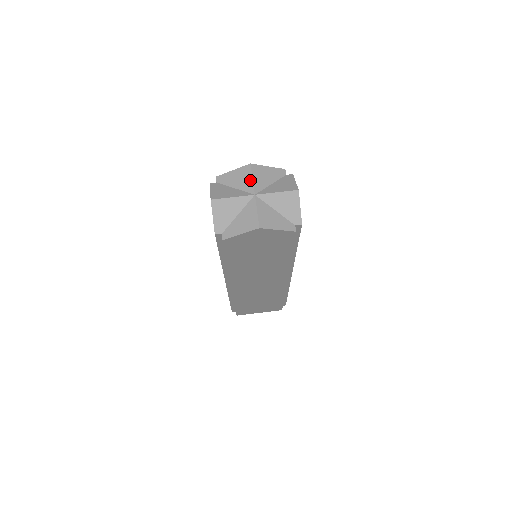
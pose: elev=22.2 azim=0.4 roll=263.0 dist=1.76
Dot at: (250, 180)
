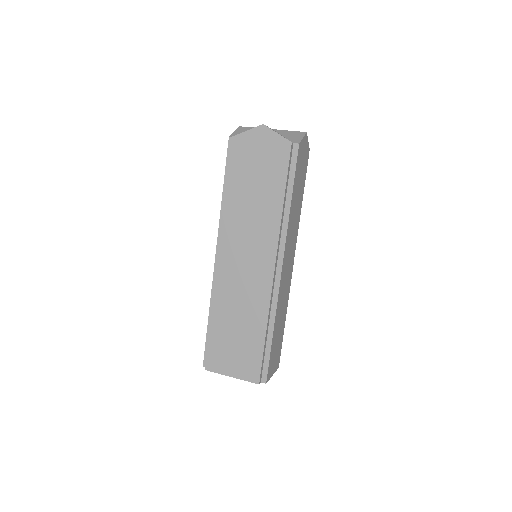
Dot at: occluded
